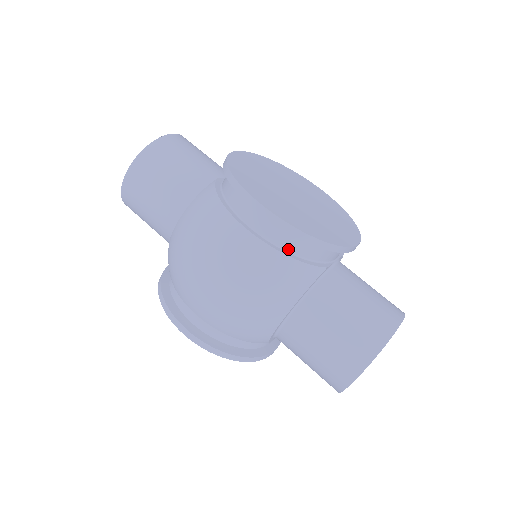
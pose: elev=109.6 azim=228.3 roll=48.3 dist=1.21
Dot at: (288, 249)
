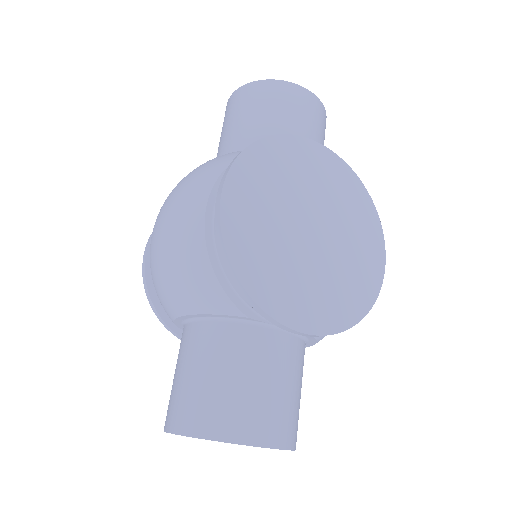
Dot at: (221, 260)
